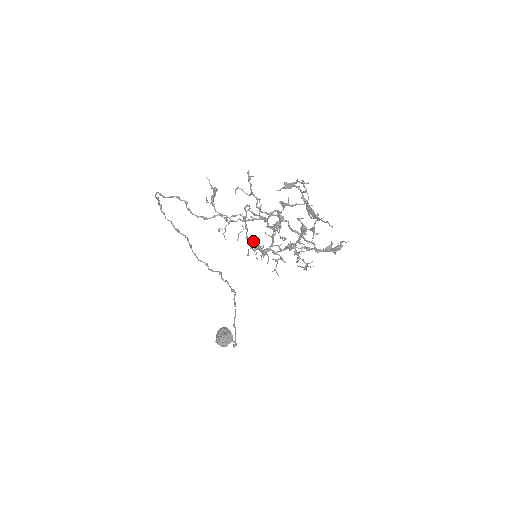
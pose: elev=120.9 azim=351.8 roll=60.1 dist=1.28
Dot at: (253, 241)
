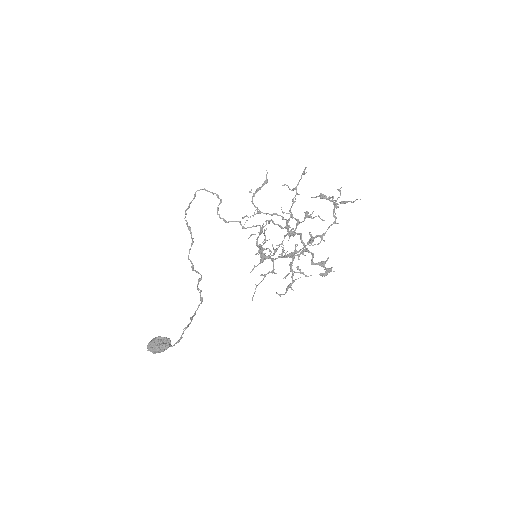
Dot at: (262, 242)
